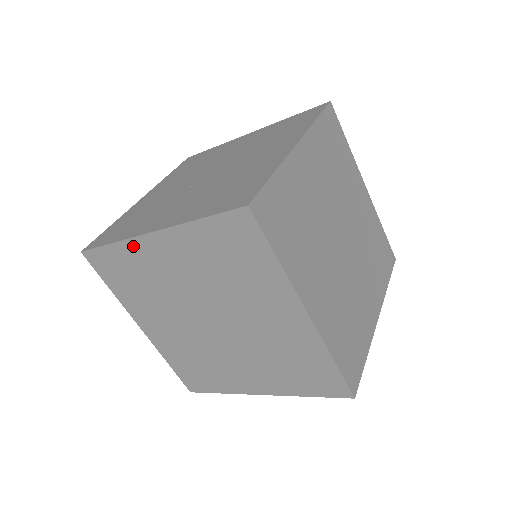
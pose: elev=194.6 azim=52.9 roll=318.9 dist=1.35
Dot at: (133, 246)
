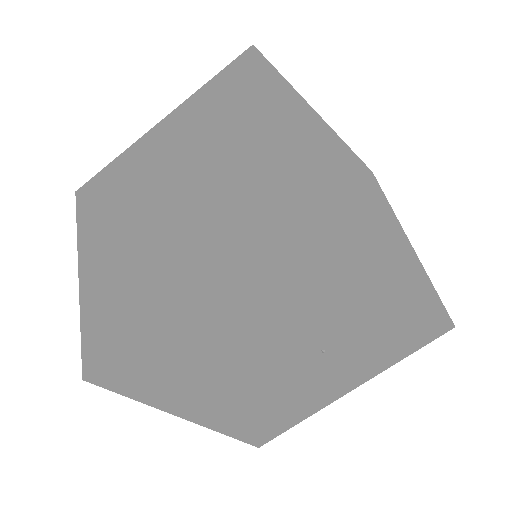
Dot at: (135, 147)
